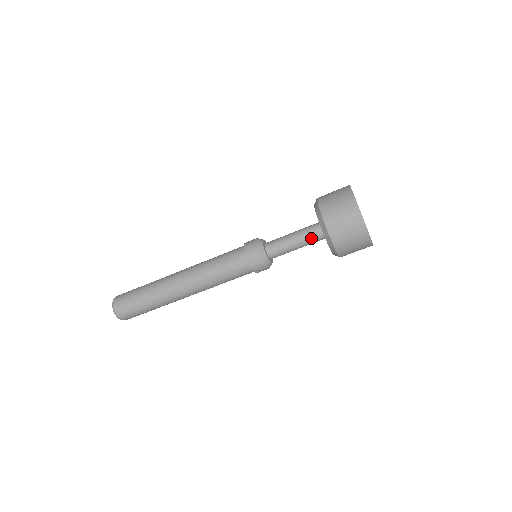
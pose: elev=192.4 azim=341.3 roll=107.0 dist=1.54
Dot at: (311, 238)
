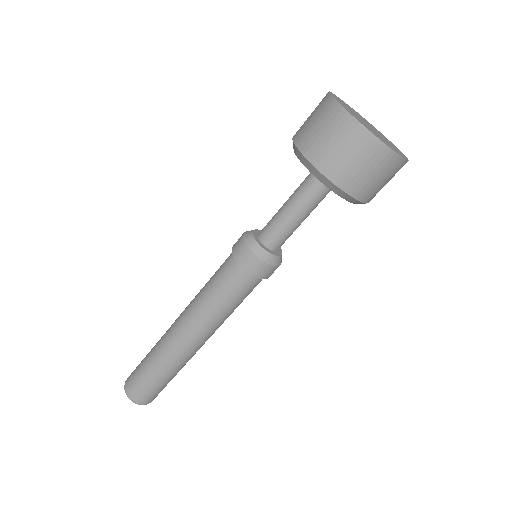
Dot at: (305, 189)
